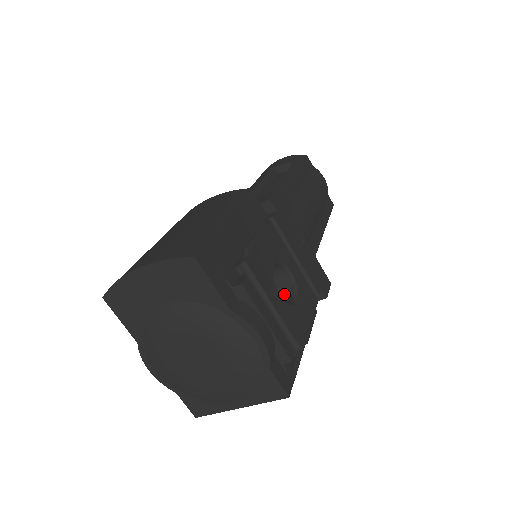
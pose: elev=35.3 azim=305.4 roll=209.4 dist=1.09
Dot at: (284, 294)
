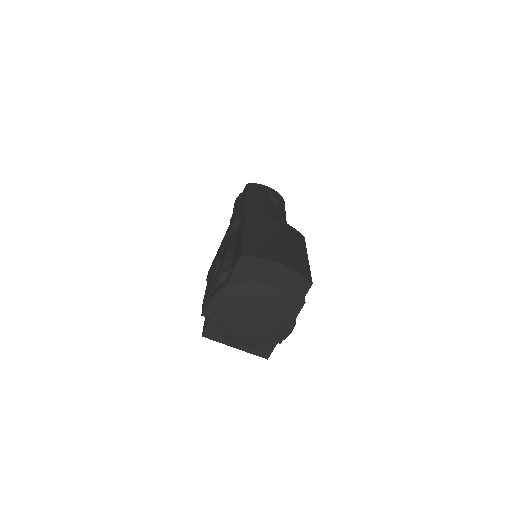
Dot at: occluded
